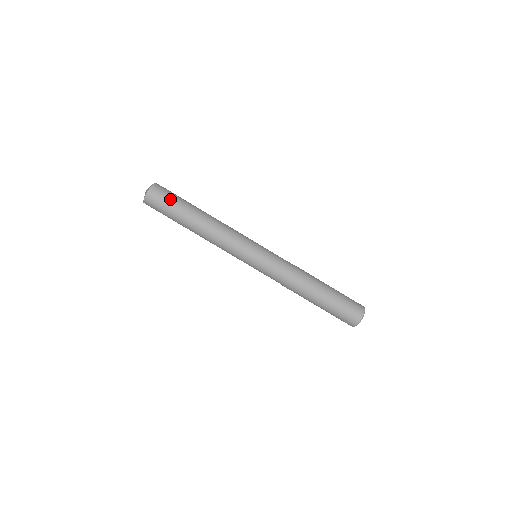
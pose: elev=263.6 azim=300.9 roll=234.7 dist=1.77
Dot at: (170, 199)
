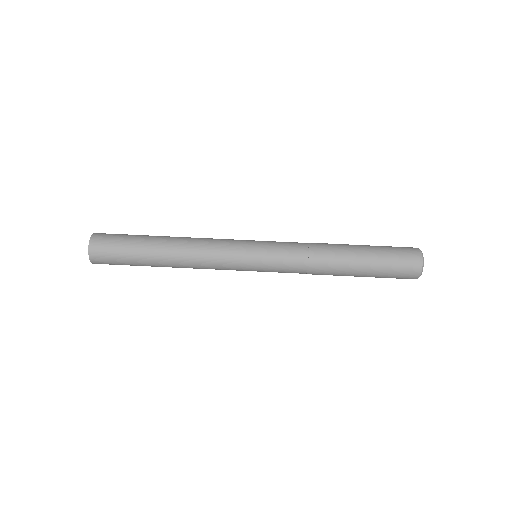
Dot at: (118, 248)
